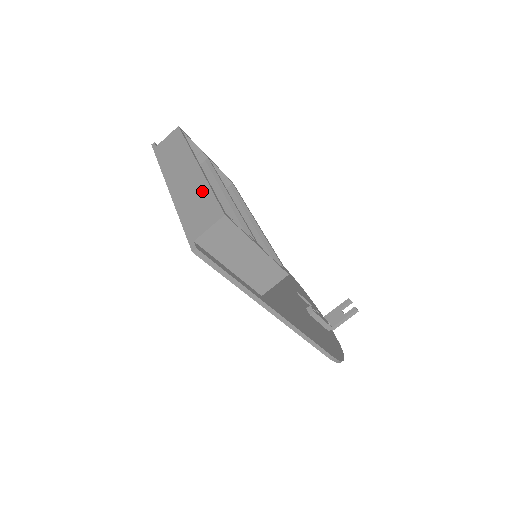
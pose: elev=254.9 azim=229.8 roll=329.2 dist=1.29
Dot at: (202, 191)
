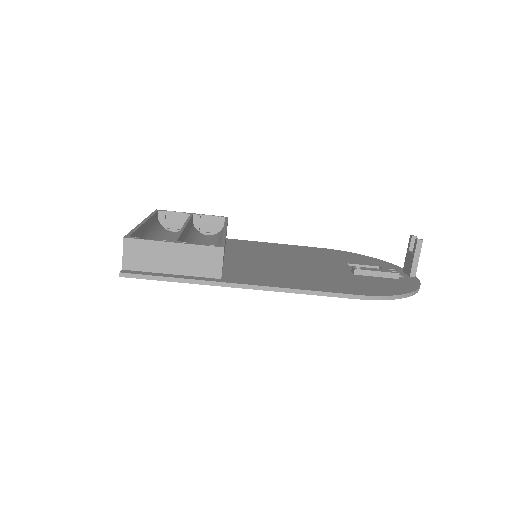
Dot at: occluded
